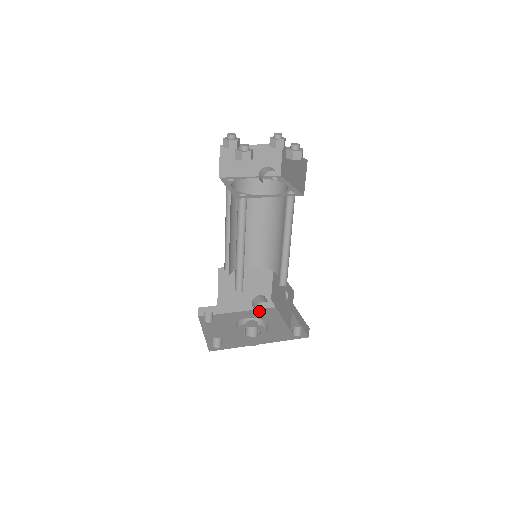
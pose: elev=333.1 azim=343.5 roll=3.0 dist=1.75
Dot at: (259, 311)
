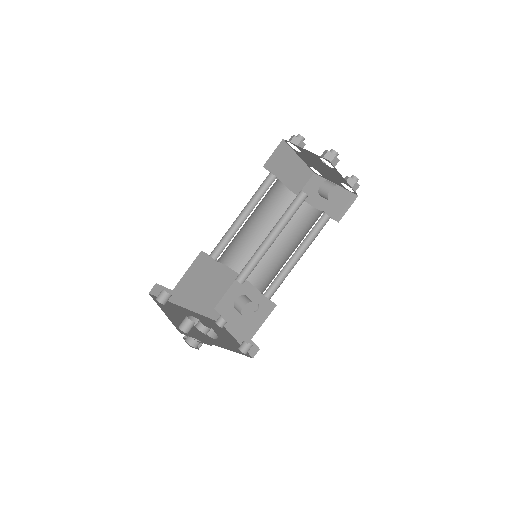
Dot at: (200, 315)
